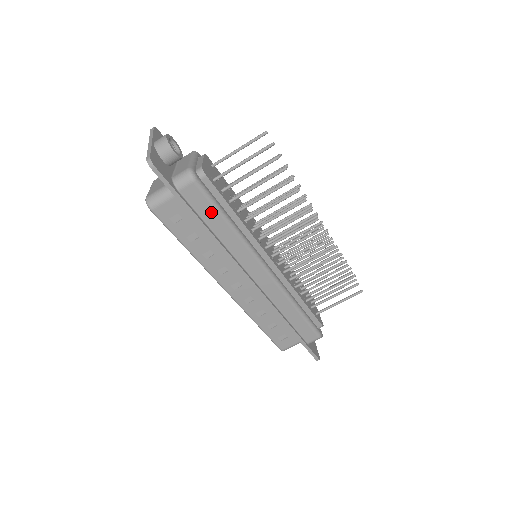
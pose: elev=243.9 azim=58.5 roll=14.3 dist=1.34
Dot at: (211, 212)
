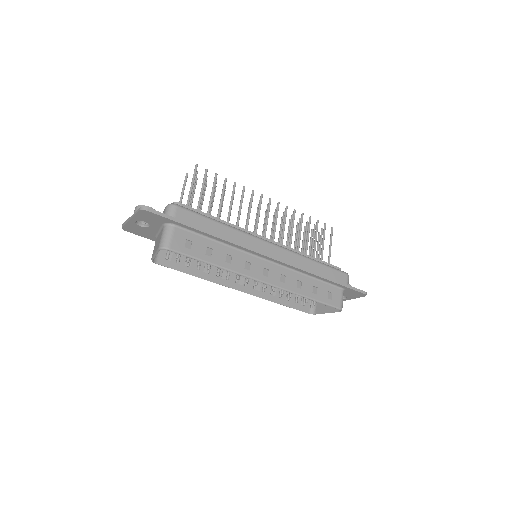
Dot at: (204, 221)
